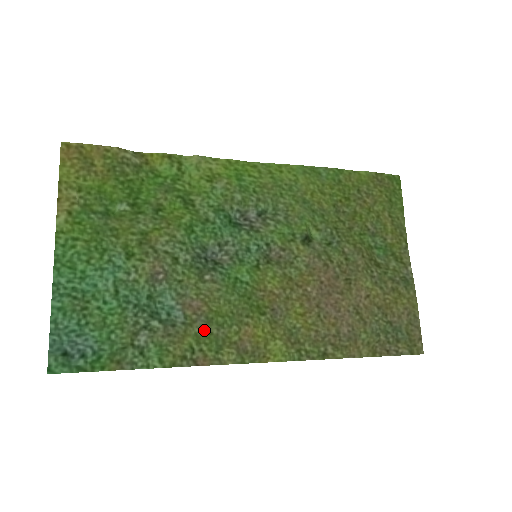
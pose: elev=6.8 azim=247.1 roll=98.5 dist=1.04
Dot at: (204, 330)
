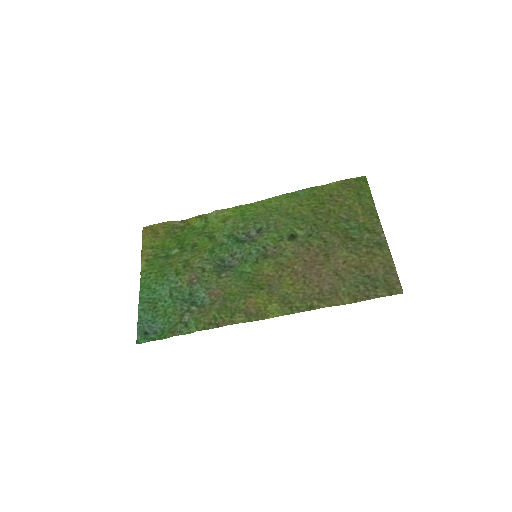
Dot at: (222, 305)
